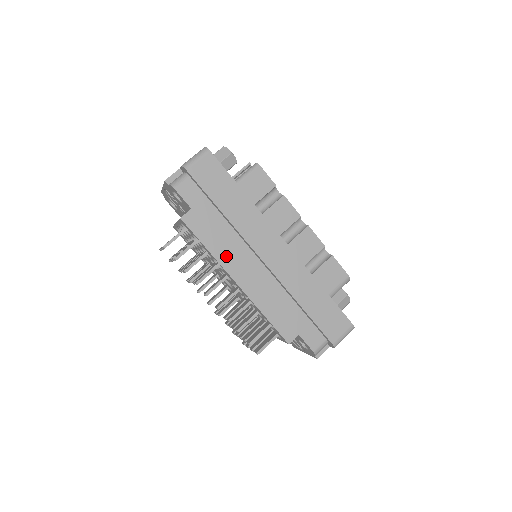
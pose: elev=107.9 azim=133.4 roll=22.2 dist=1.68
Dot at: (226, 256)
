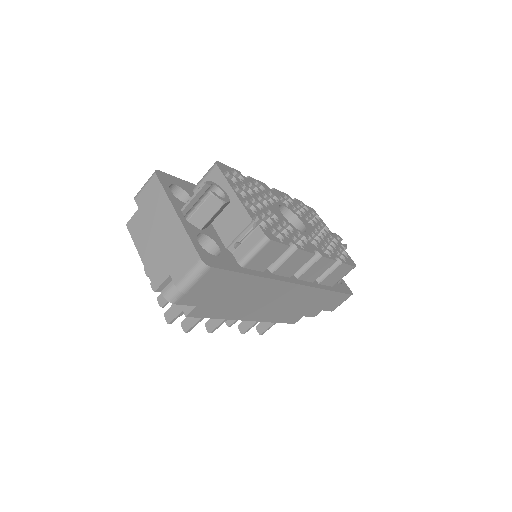
Dot at: (237, 313)
